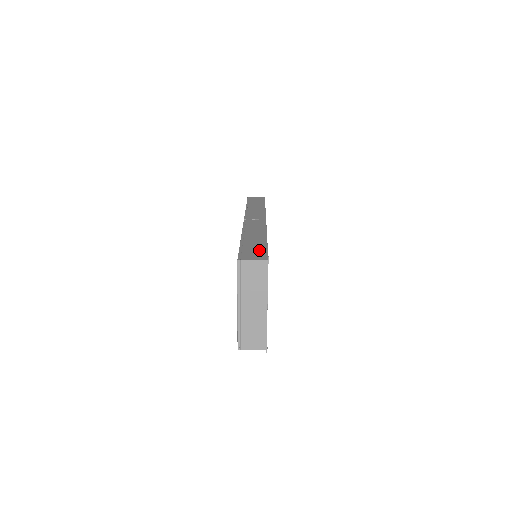
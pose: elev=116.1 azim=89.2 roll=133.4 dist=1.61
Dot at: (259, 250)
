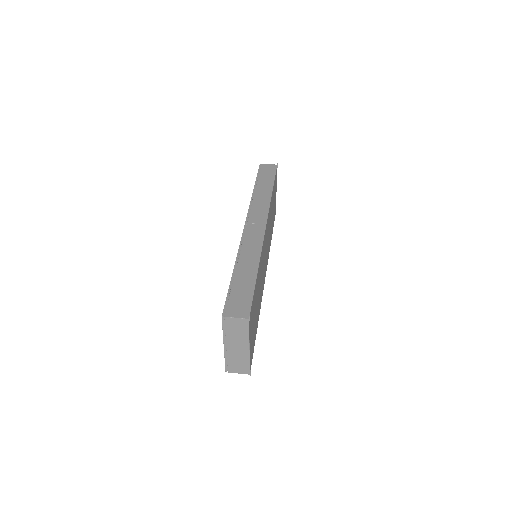
Dot at: (245, 297)
